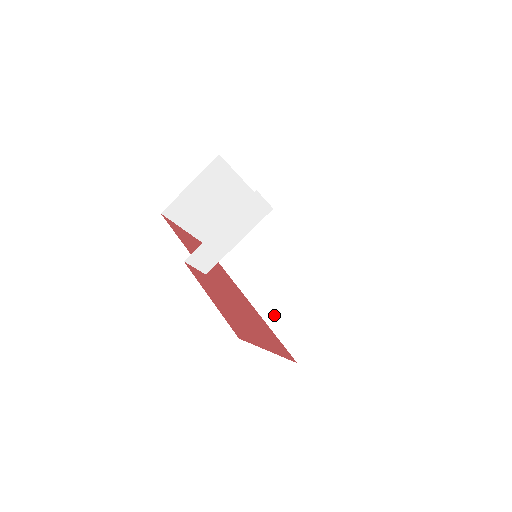
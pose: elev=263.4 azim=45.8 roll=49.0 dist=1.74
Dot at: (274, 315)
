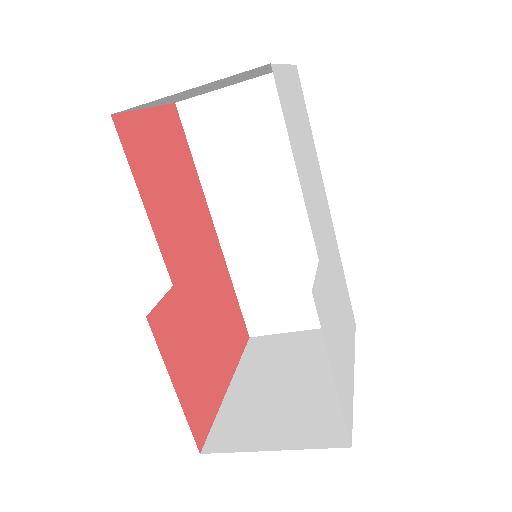
Dot at: (245, 275)
